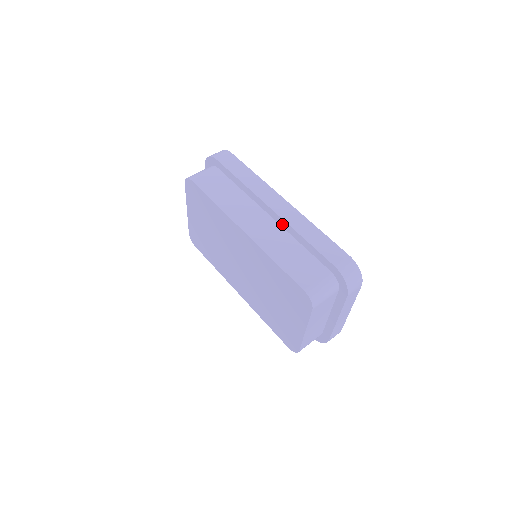
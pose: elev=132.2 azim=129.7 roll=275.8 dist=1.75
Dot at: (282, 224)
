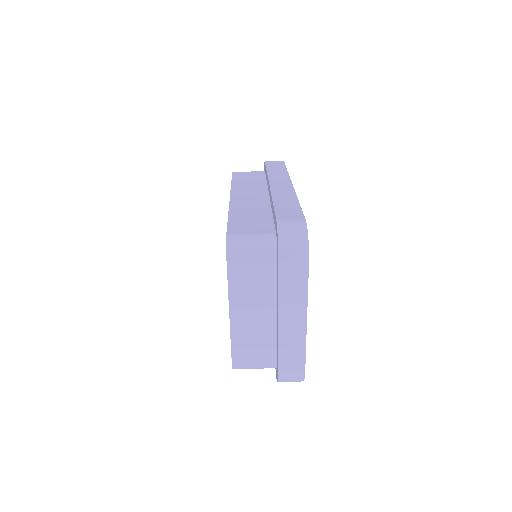
Dot at: (270, 198)
